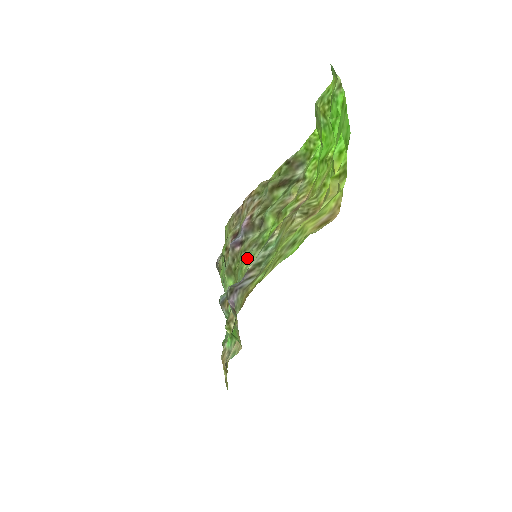
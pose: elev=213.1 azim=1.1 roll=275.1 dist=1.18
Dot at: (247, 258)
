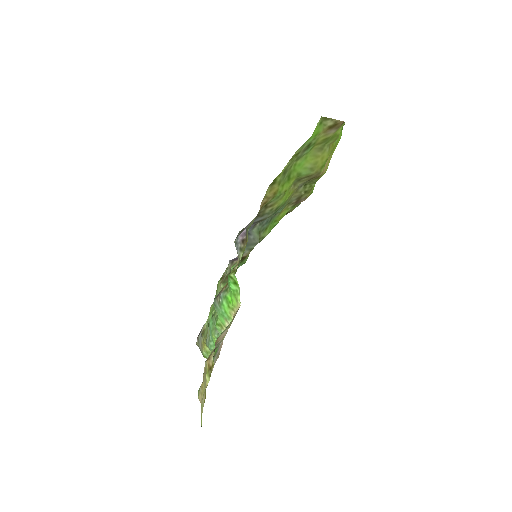
Dot at: occluded
